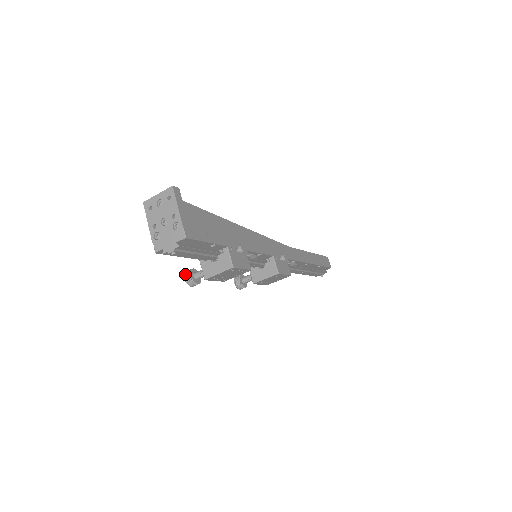
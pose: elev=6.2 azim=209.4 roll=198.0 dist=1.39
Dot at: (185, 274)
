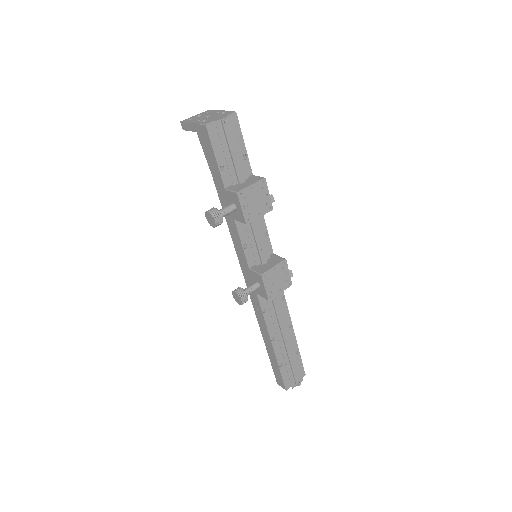
Dot at: occluded
